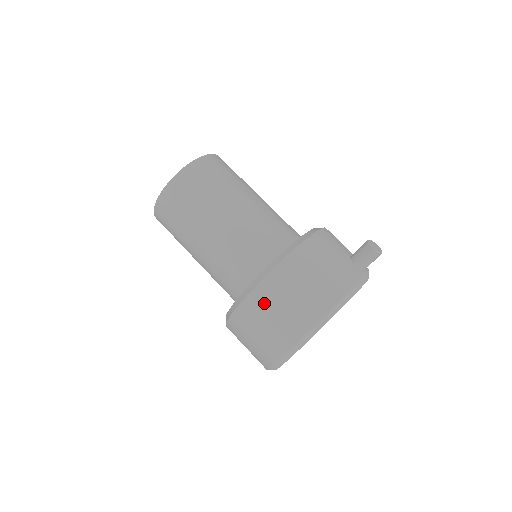
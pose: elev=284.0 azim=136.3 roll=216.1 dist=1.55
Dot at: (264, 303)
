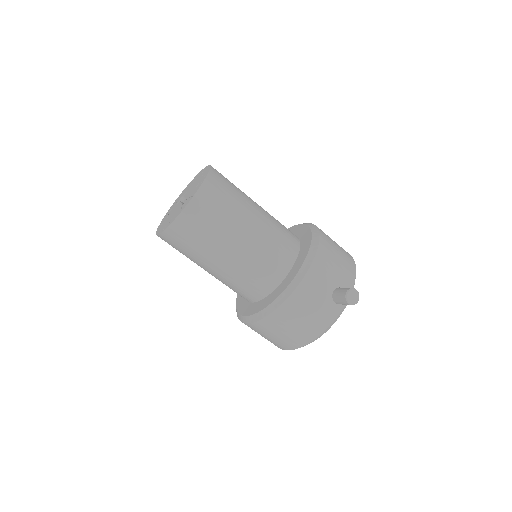
Dot at: (258, 331)
